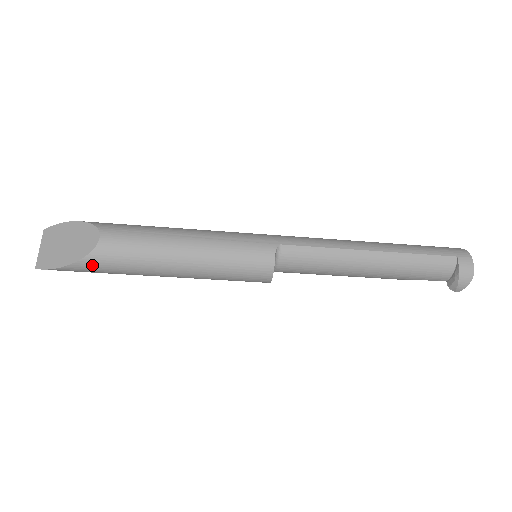
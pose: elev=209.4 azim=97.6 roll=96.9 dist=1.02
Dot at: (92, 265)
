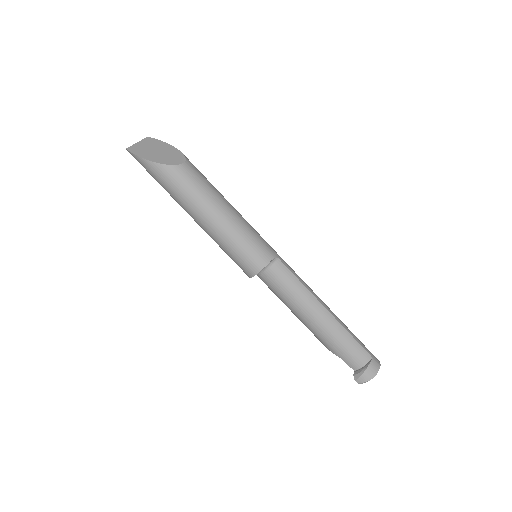
Dot at: (165, 173)
